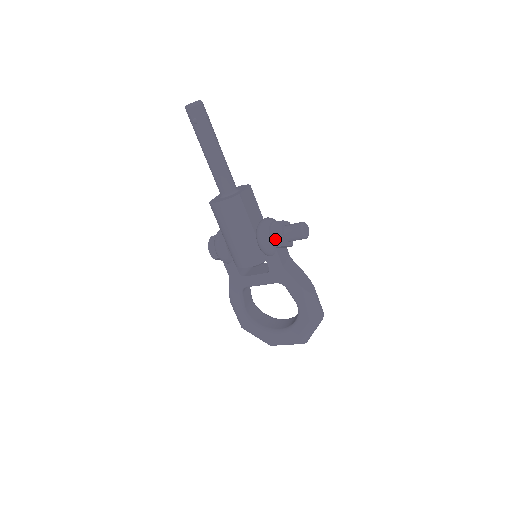
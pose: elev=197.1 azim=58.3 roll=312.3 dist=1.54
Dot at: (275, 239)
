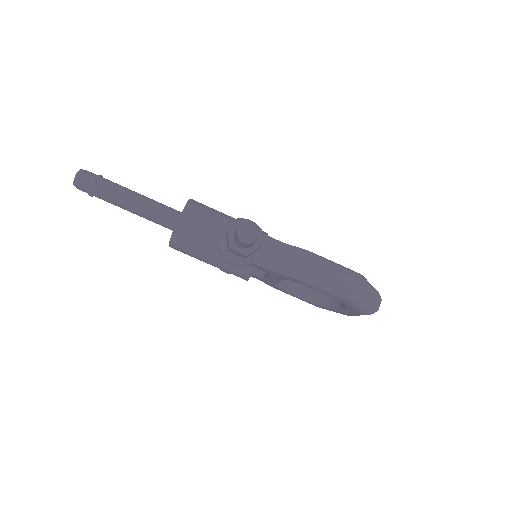
Dot at: (235, 253)
